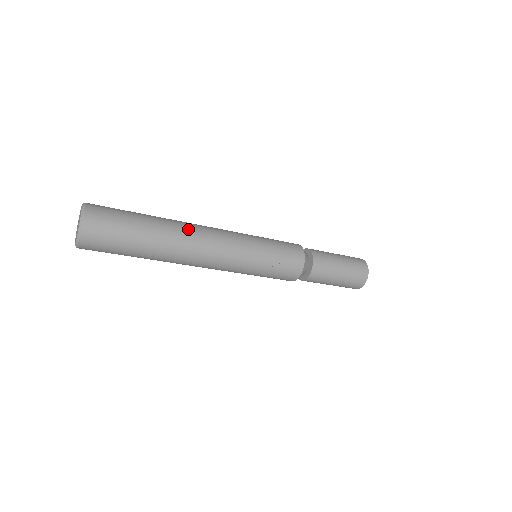
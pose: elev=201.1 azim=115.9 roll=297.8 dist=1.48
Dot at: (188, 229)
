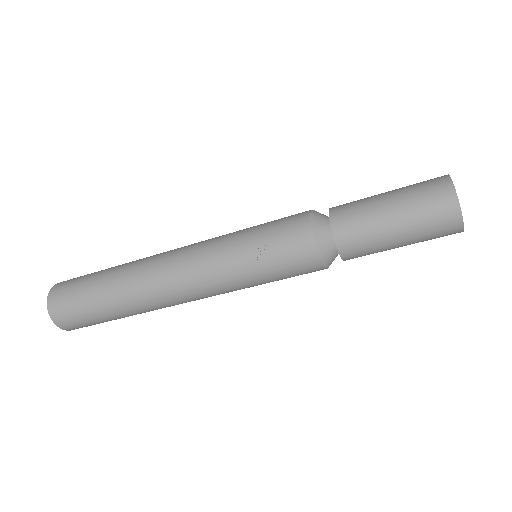
Dot at: (146, 262)
